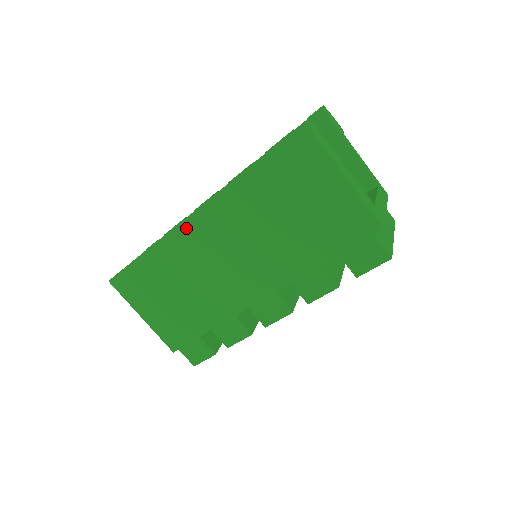
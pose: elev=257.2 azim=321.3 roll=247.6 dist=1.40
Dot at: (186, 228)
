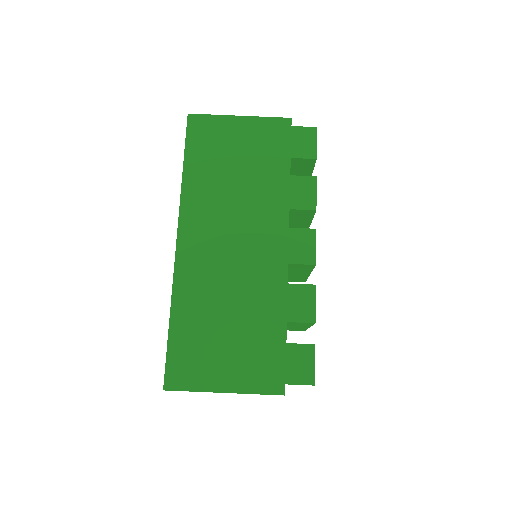
Dot at: (183, 255)
